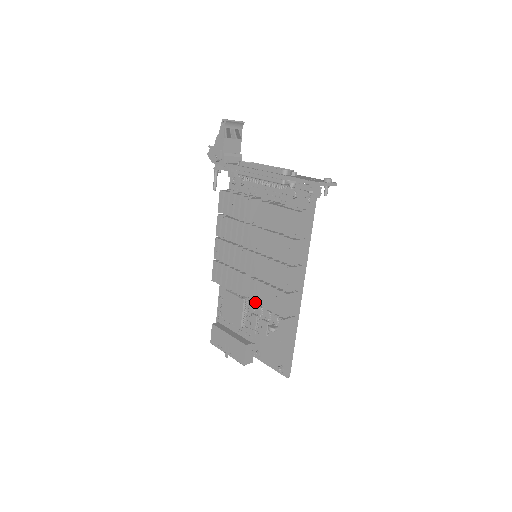
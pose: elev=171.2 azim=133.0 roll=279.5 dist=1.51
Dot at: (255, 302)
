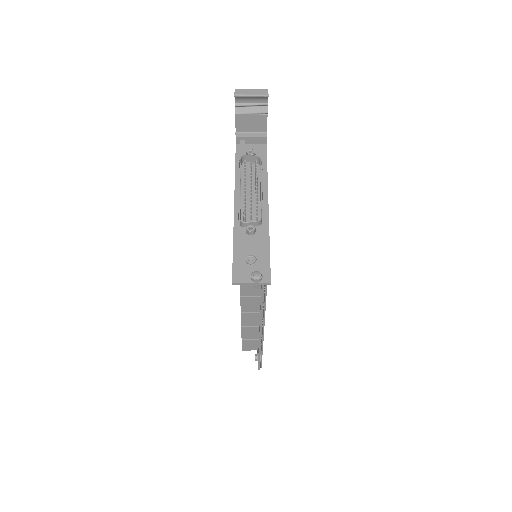
Dot at: occluded
